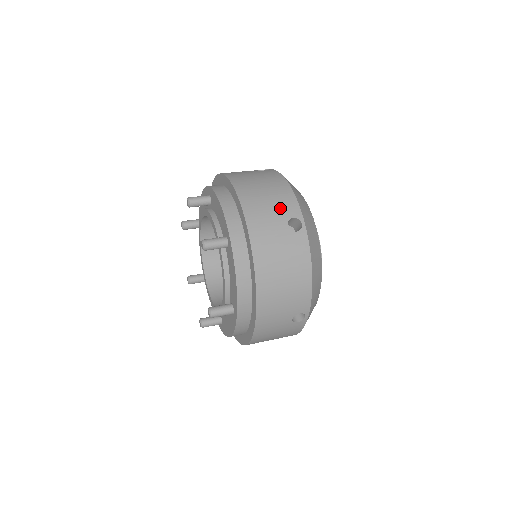
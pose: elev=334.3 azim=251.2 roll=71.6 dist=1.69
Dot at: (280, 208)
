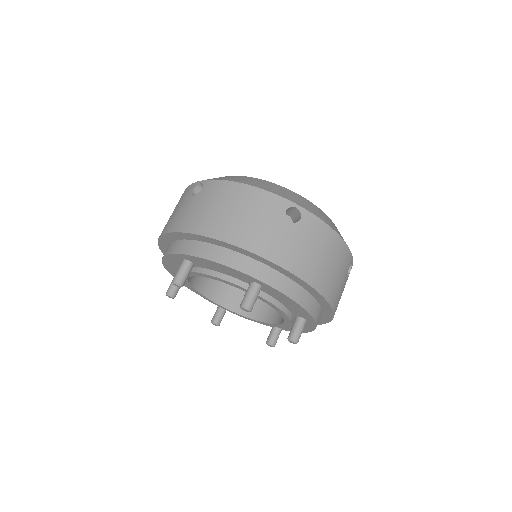
Dot at: (269, 215)
